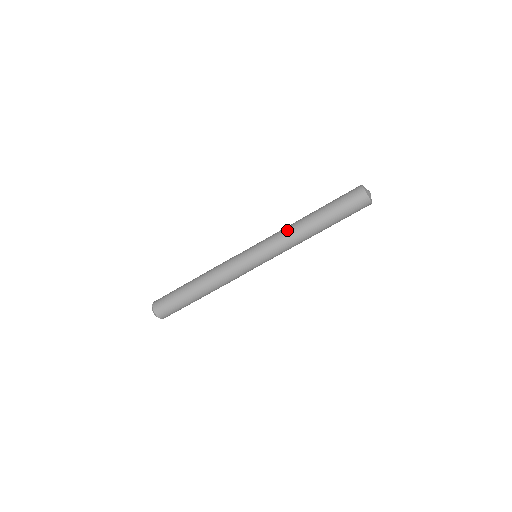
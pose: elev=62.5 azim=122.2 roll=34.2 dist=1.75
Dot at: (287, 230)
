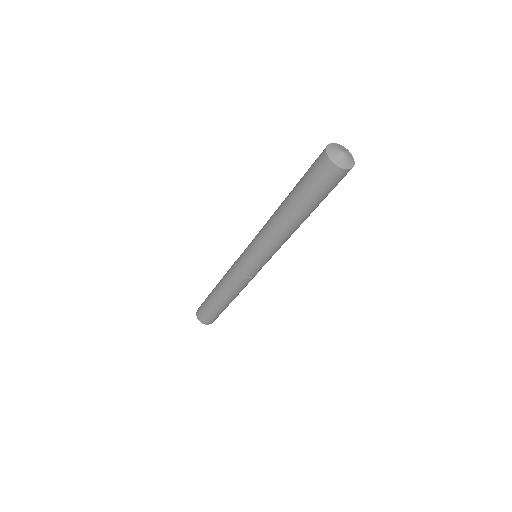
Dot at: (267, 222)
